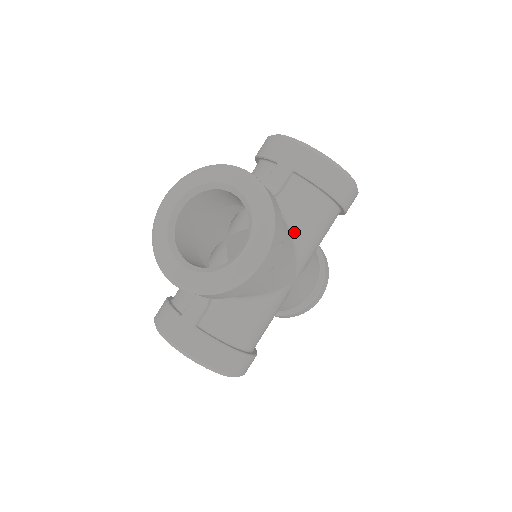
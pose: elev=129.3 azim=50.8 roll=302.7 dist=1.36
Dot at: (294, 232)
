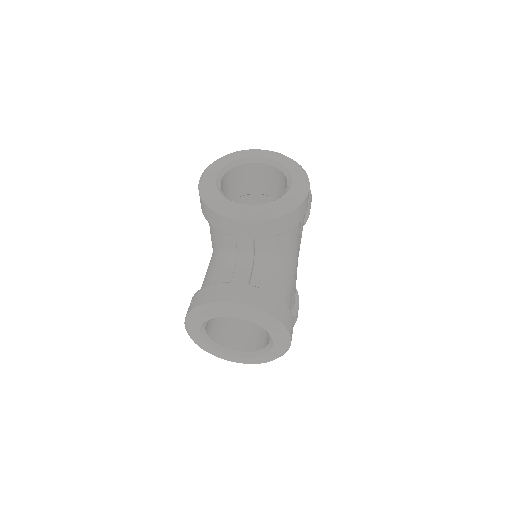
Dot at: occluded
